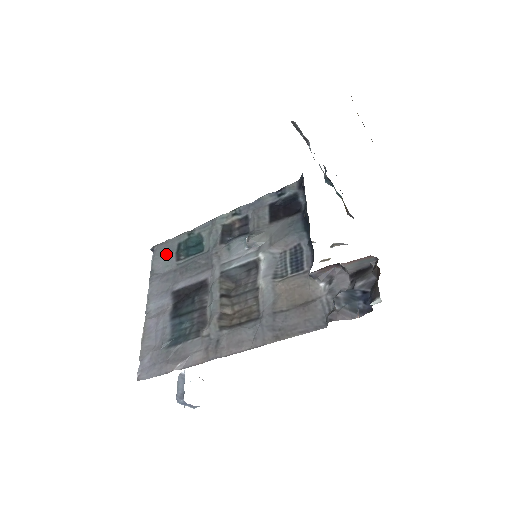
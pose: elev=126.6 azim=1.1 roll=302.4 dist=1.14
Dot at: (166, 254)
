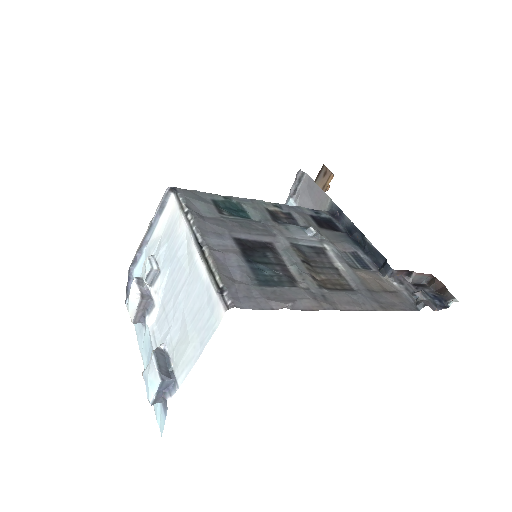
Dot at: (202, 201)
